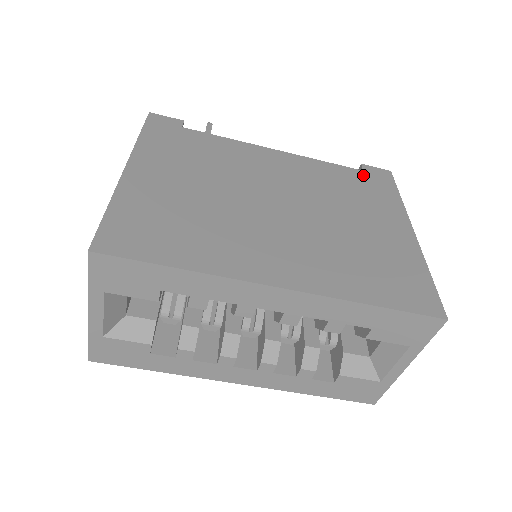
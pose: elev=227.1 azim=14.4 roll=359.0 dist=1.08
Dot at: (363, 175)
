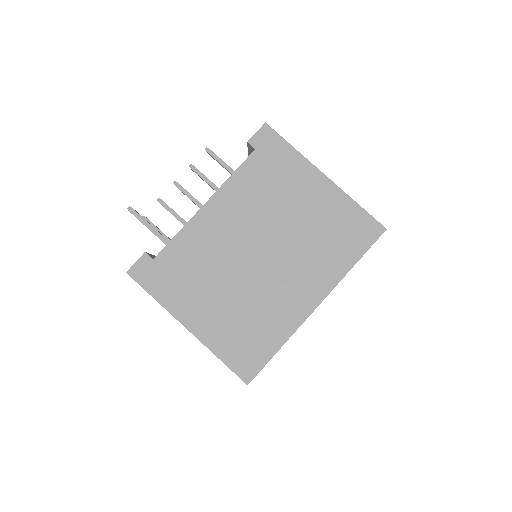
Dot at: (260, 155)
